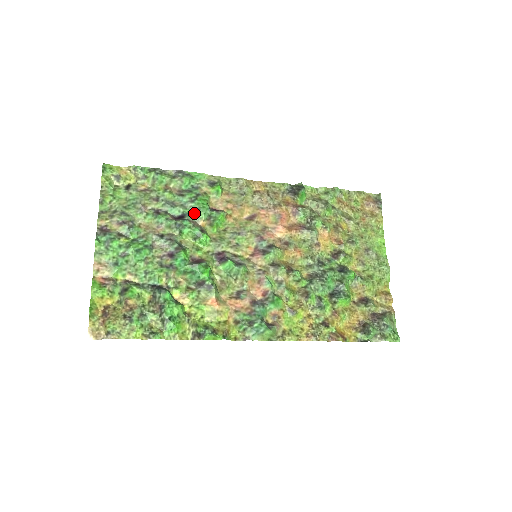
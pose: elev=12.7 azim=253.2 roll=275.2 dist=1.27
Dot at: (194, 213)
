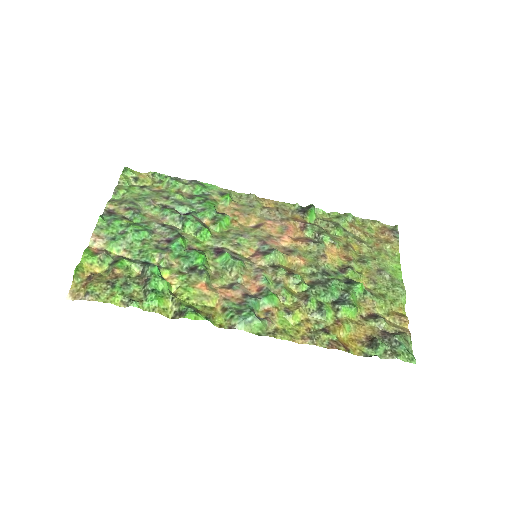
Dot at: (200, 212)
